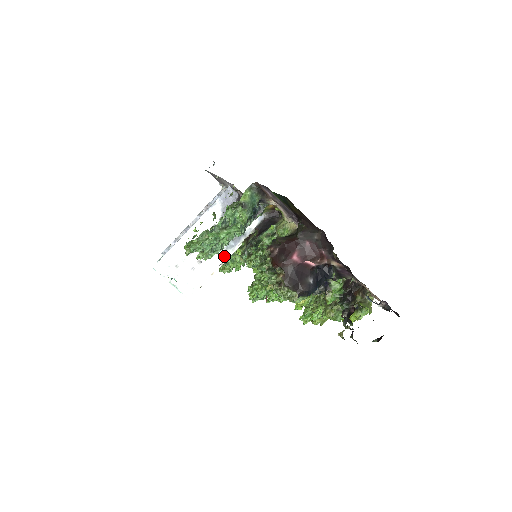
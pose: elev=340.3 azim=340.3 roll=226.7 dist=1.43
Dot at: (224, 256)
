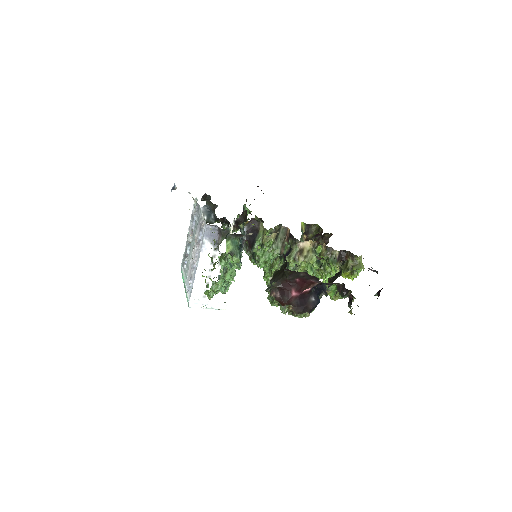
Dot at: occluded
